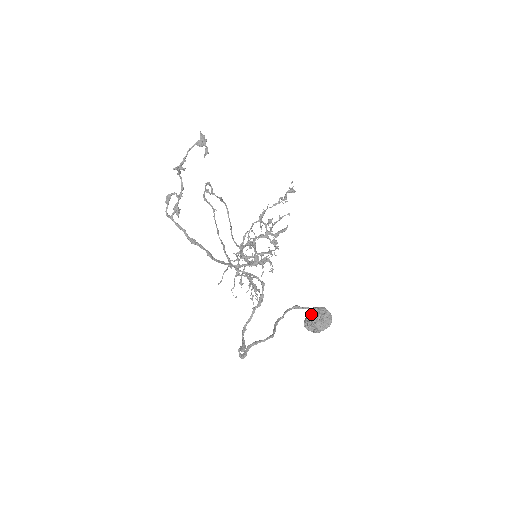
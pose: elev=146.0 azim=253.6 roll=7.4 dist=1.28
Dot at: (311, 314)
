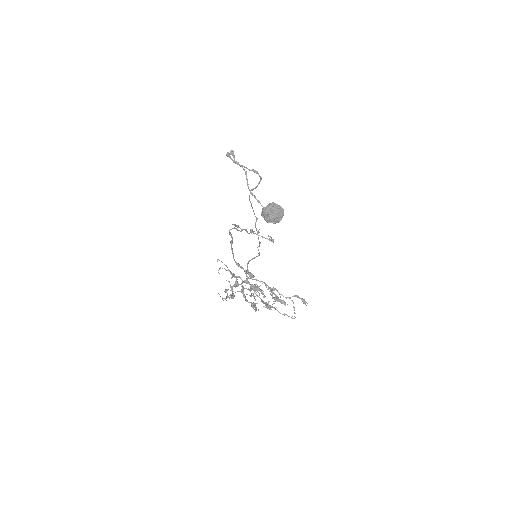
Dot at: occluded
